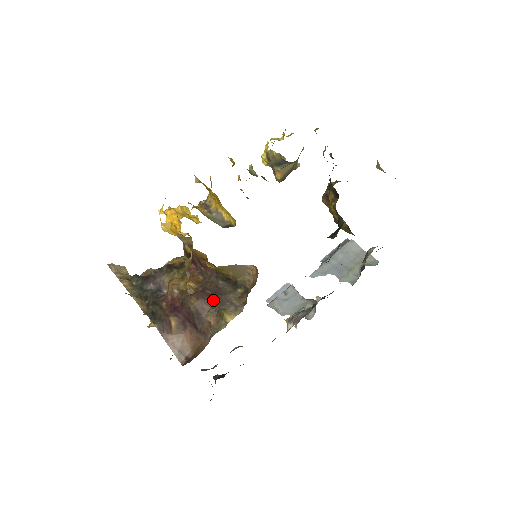
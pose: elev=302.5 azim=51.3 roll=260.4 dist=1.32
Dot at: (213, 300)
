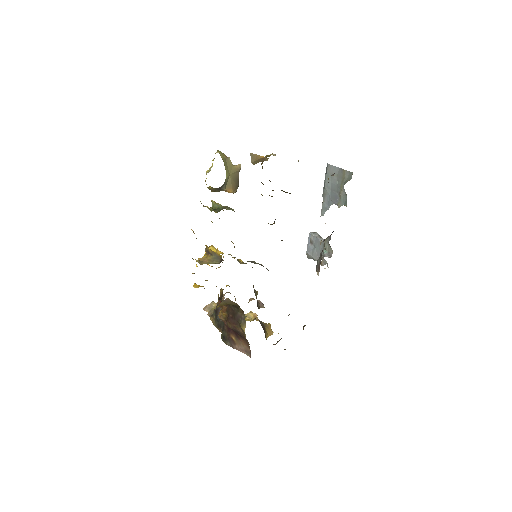
Dot at: (234, 320)
